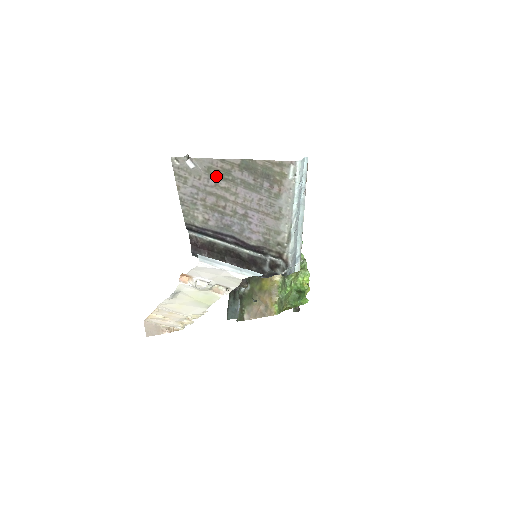
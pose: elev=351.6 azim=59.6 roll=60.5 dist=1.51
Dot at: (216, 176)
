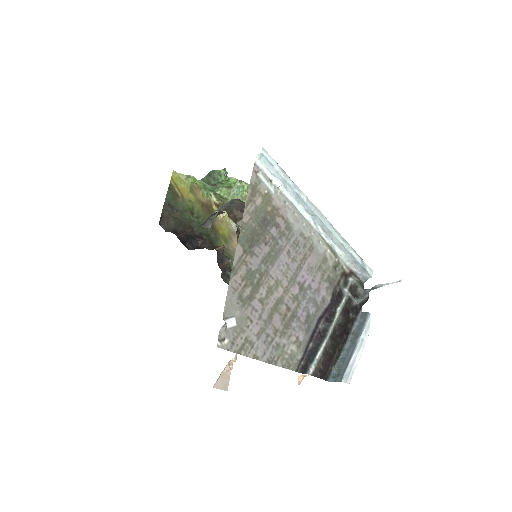
Dot at: (251, 295)
